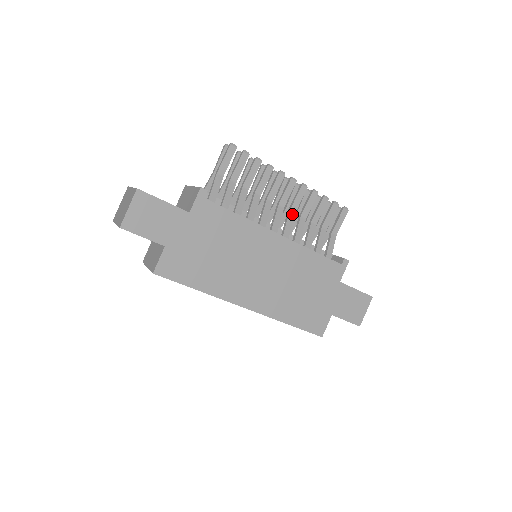
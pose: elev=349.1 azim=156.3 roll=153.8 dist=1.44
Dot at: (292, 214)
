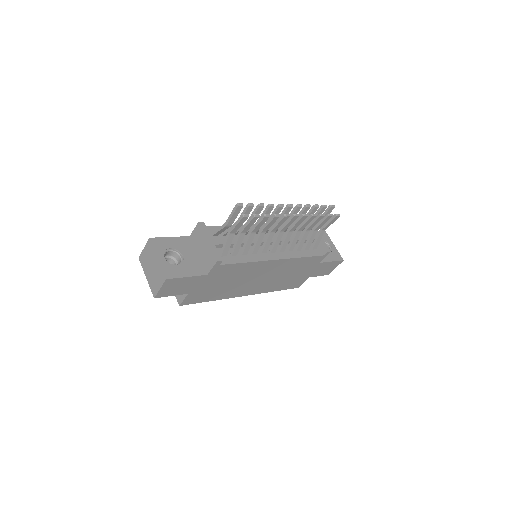
Dot at: (290, 233)
